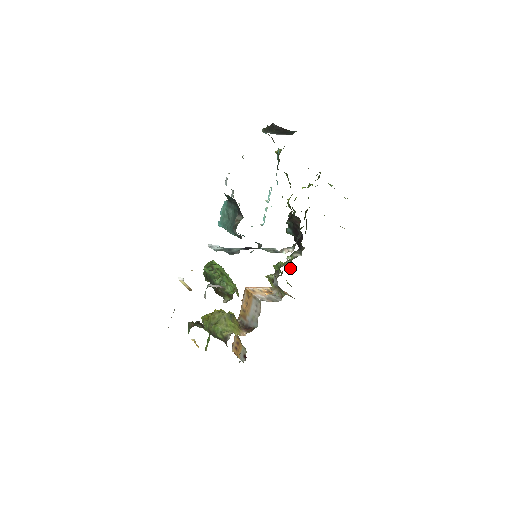
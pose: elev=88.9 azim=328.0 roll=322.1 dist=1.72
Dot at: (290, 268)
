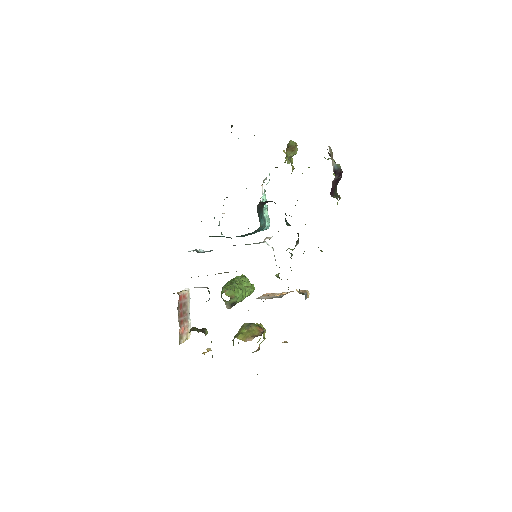
Dot at: occluded
